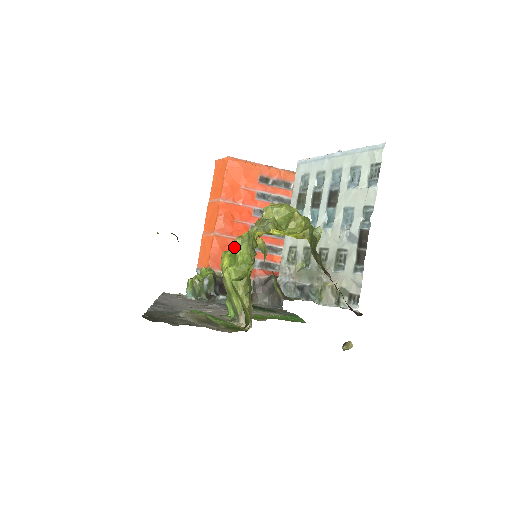
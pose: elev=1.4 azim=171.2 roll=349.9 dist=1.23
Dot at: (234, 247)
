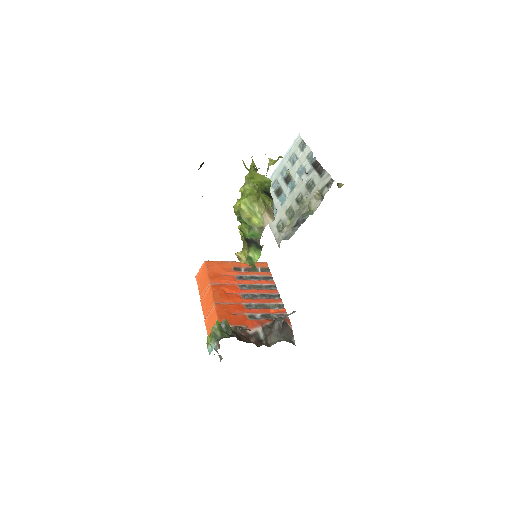
Dot at: (235, 309)
